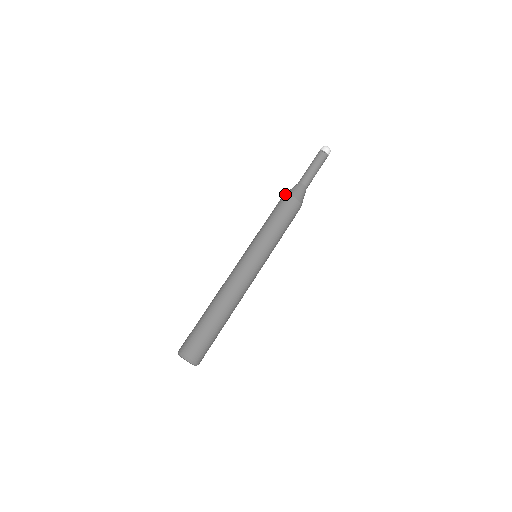
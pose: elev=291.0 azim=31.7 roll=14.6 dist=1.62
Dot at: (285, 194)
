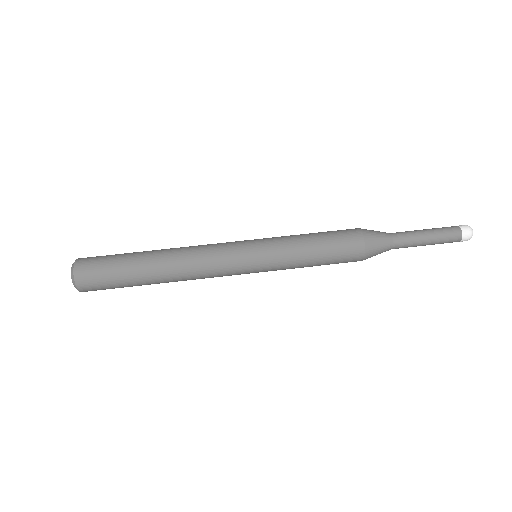
Dot at: (360, 228)
